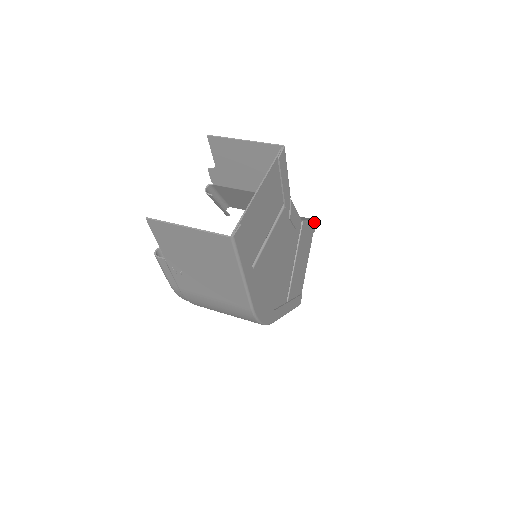
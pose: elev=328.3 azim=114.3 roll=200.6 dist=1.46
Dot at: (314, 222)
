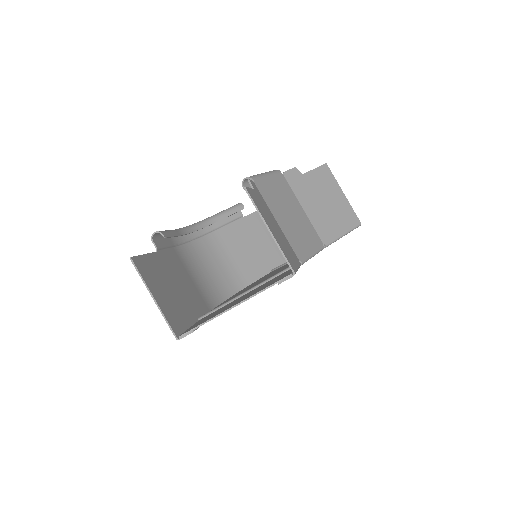
Dot at: (355, 228)
